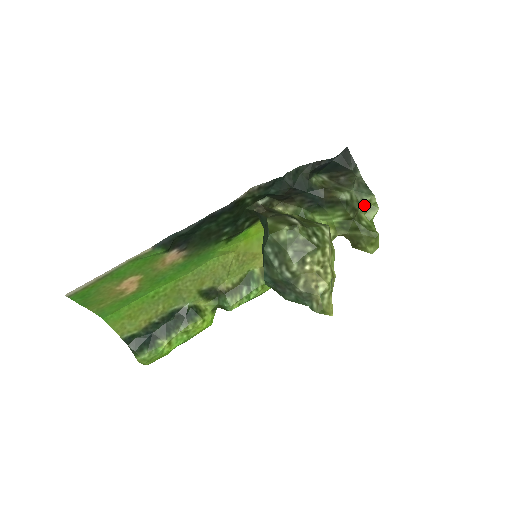
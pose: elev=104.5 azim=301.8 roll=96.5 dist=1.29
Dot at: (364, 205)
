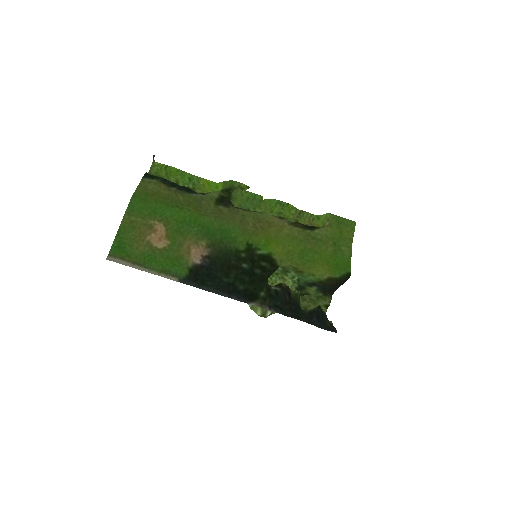
Dot at: occluded
